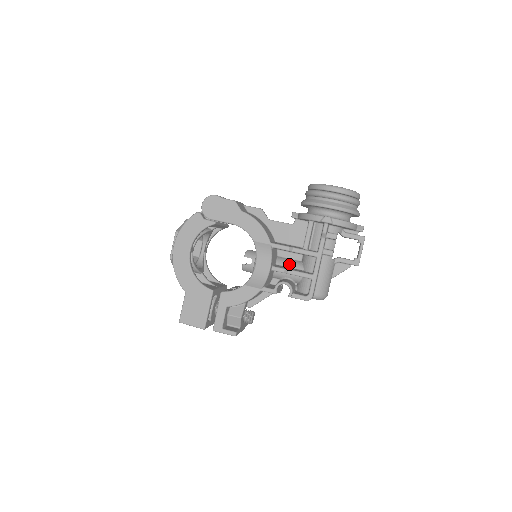
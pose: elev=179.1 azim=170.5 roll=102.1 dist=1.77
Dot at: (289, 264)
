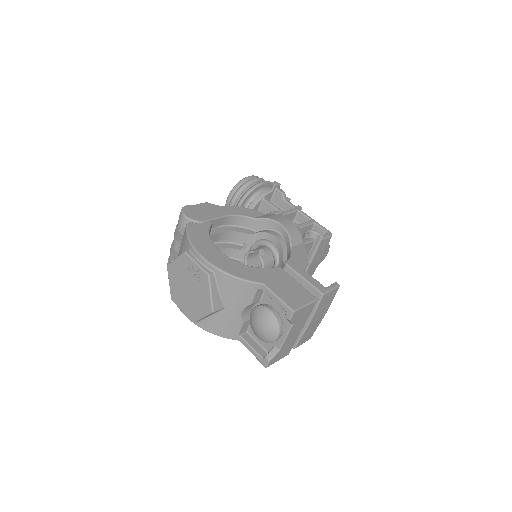
Dot at: occluded
